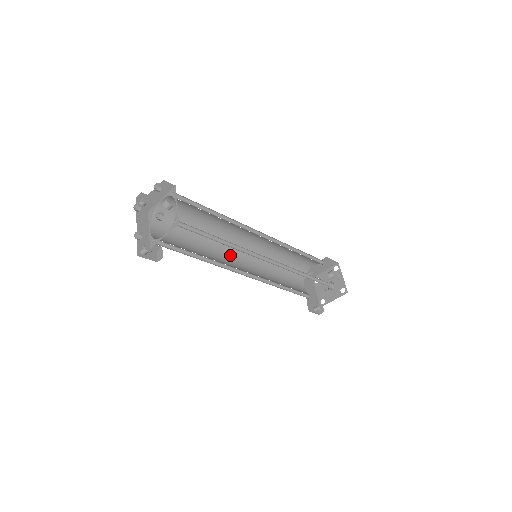
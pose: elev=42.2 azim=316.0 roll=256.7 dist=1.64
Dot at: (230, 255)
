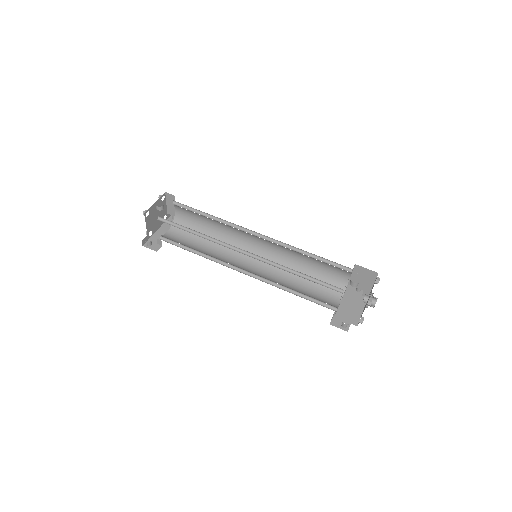
Dot at: (242, 258)
